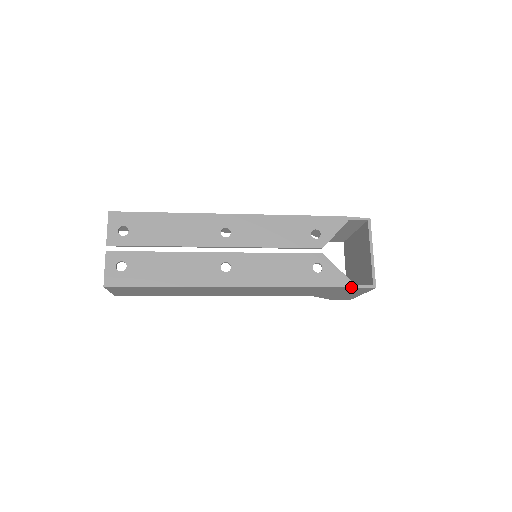
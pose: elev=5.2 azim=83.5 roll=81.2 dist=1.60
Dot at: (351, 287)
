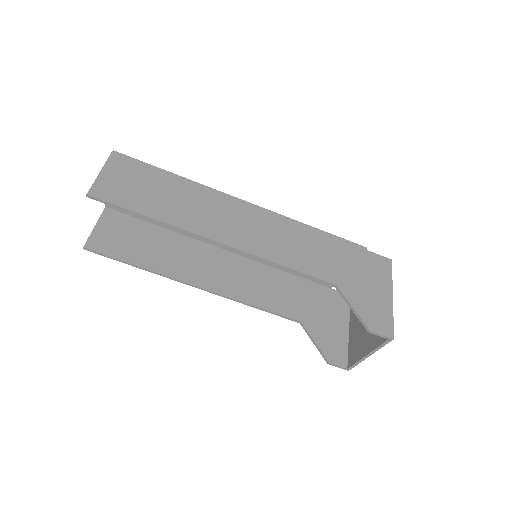
Dot at: (366, 248)
